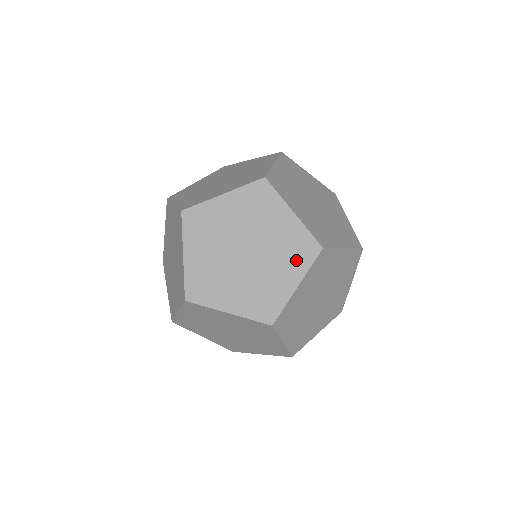
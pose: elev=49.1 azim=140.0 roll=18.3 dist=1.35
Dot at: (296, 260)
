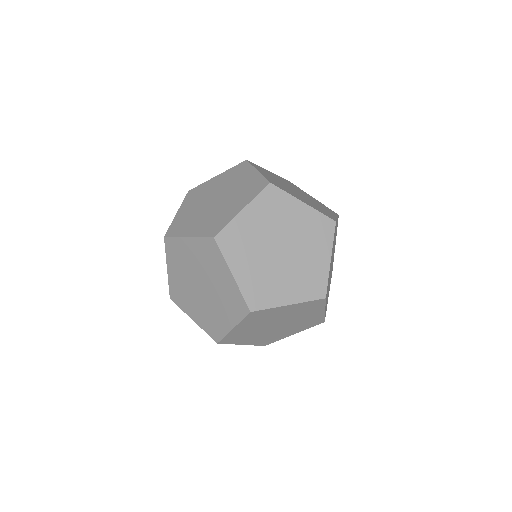
Dot at: (321, 239)
